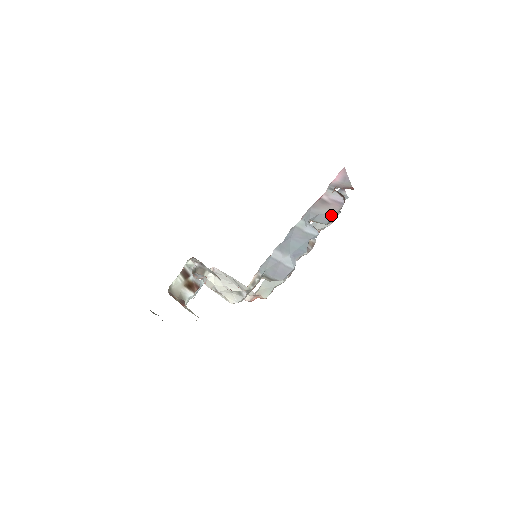
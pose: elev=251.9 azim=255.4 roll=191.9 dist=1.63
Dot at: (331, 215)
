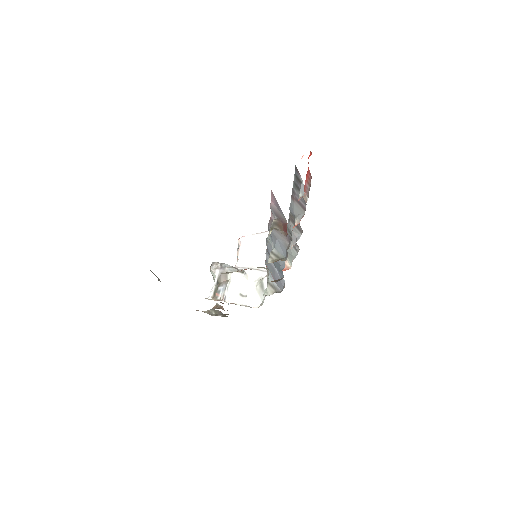
Dot at: (285, 246)
